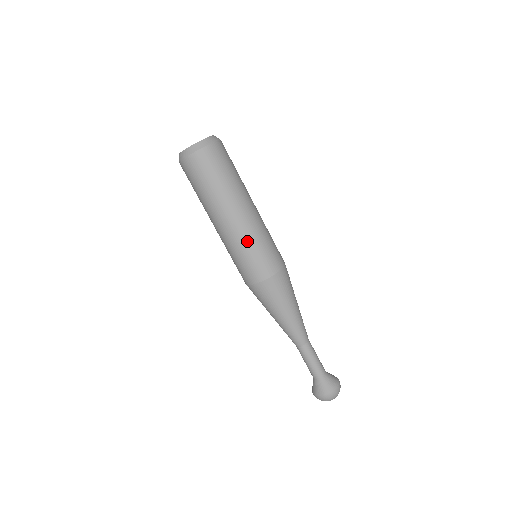
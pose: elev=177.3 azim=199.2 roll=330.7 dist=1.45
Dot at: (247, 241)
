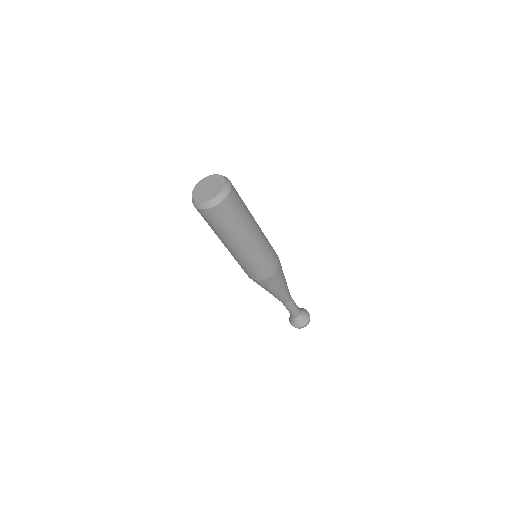
Dot at: (242, 262)
